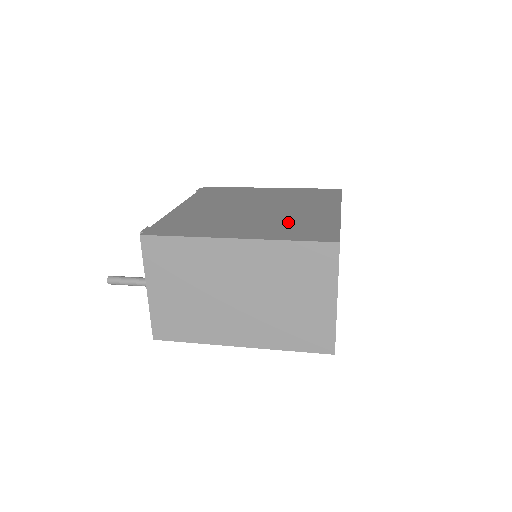
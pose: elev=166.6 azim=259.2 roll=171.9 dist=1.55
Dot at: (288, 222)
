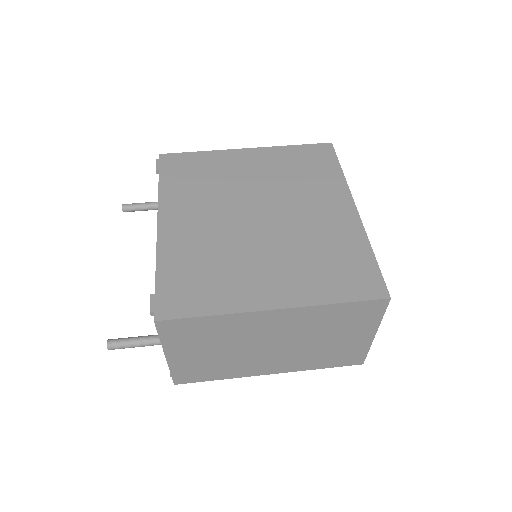
Dot at: (314, 252)
